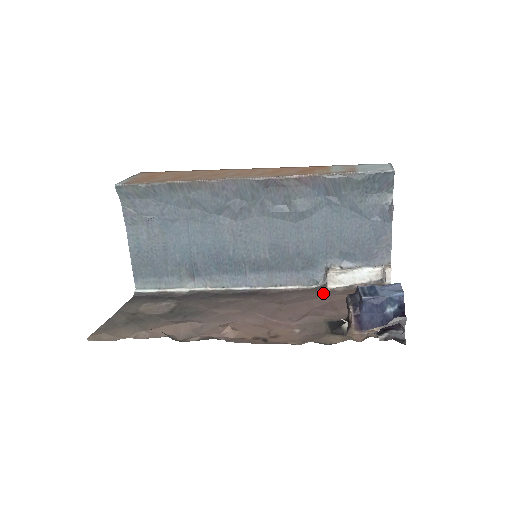
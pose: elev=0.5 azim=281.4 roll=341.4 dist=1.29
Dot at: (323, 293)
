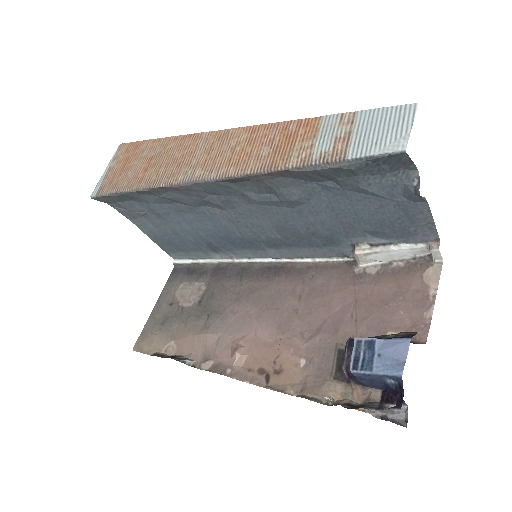
Dot at: (351, 278)
